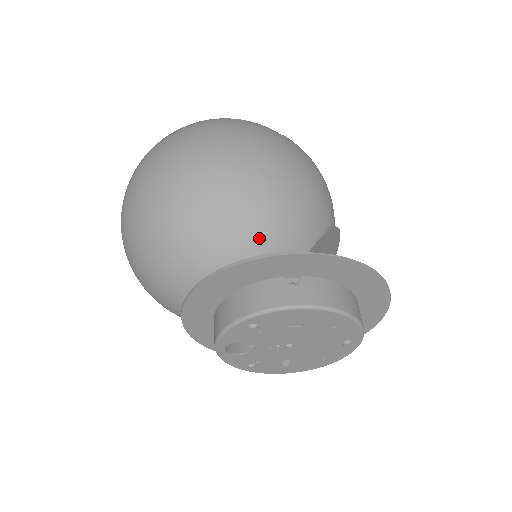
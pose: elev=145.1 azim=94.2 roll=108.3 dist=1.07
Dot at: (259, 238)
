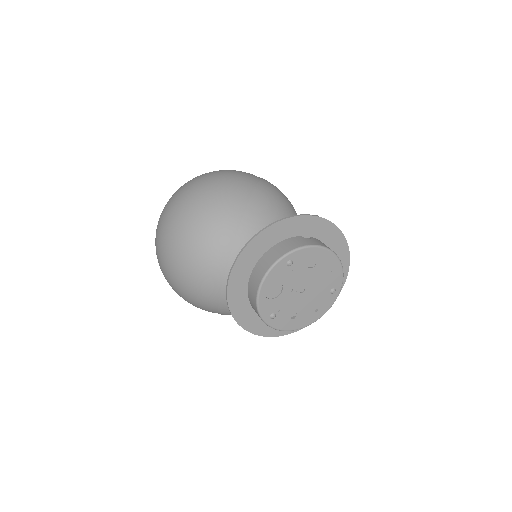
Dot at: occluded
